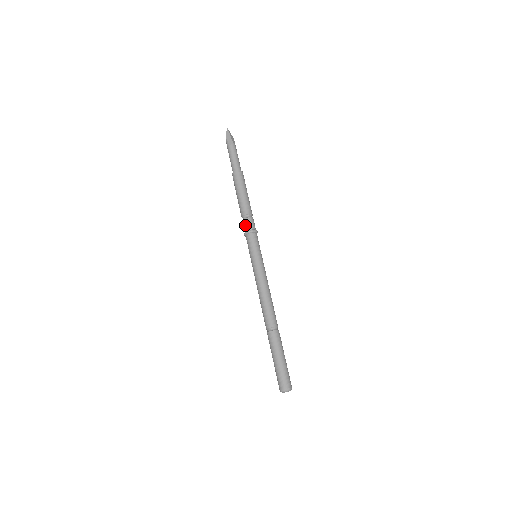
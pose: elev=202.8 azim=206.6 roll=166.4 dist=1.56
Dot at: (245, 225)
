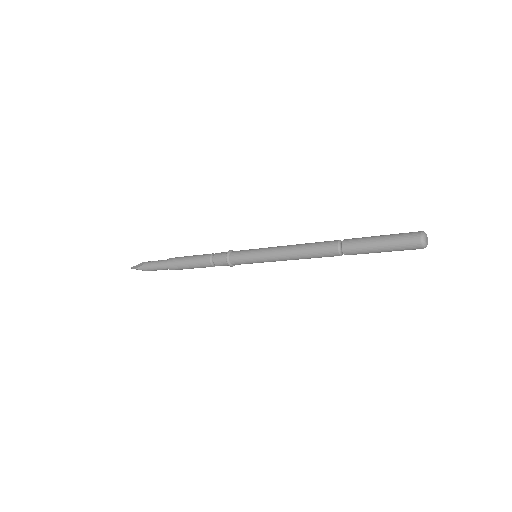
Dot at: (219, 259)
